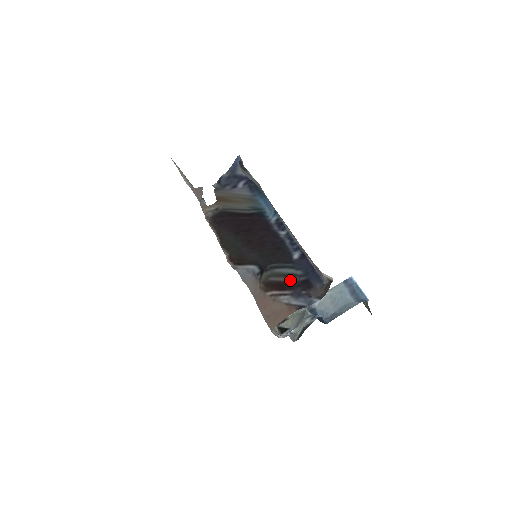
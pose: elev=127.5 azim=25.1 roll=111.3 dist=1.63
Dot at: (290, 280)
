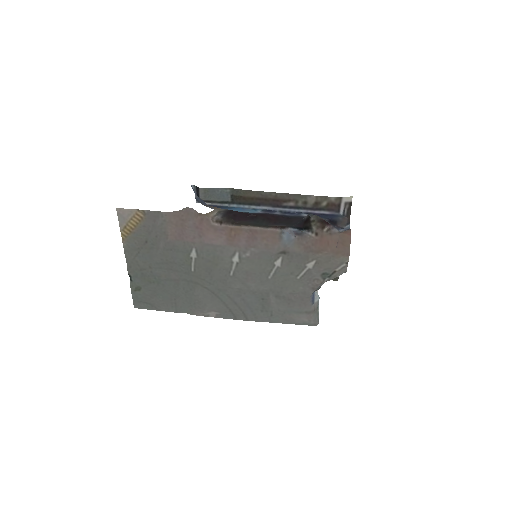
Dot at: (325, 220)
